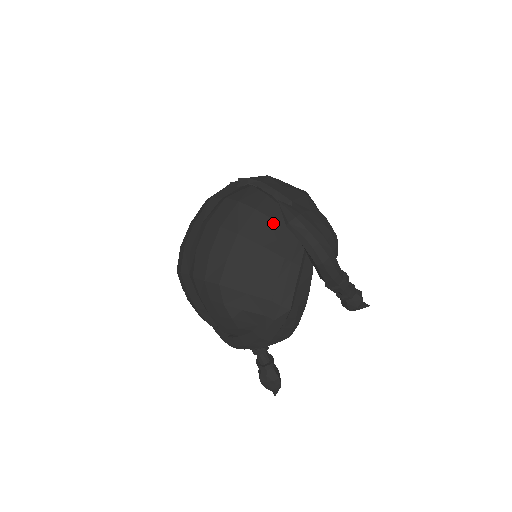
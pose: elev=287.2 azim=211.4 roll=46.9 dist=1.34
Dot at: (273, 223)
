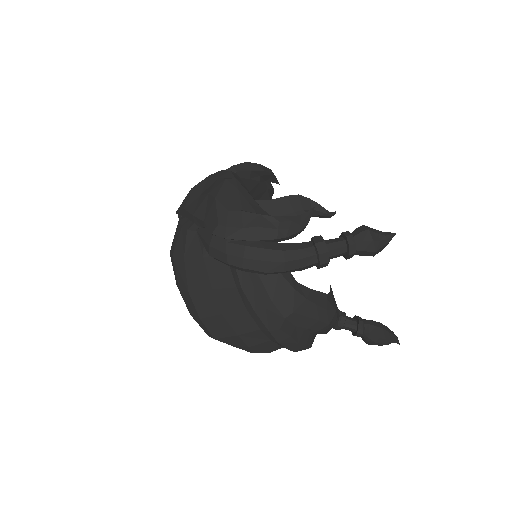
Dot at: (203, 261)
